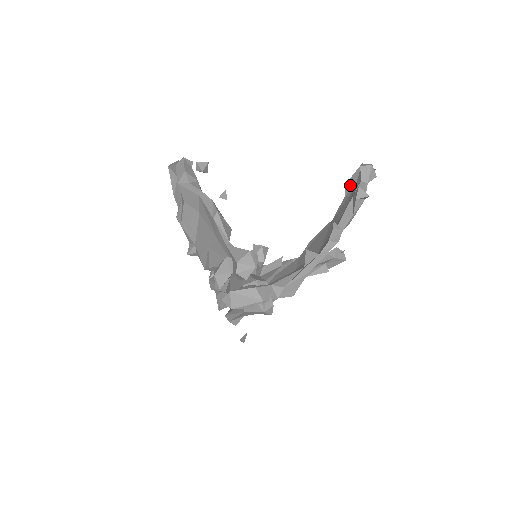
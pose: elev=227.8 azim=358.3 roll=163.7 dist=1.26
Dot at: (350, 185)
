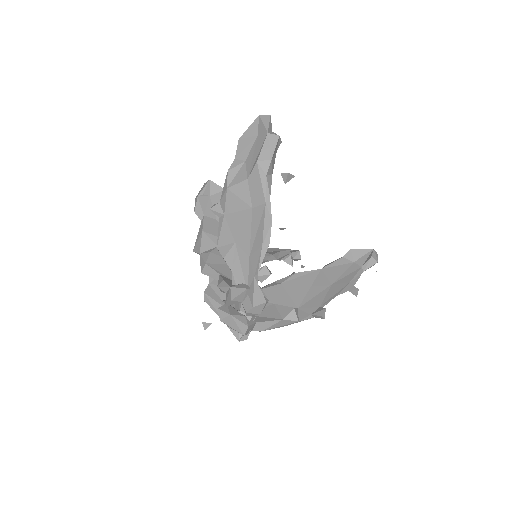
Dot at: (353, 255)
